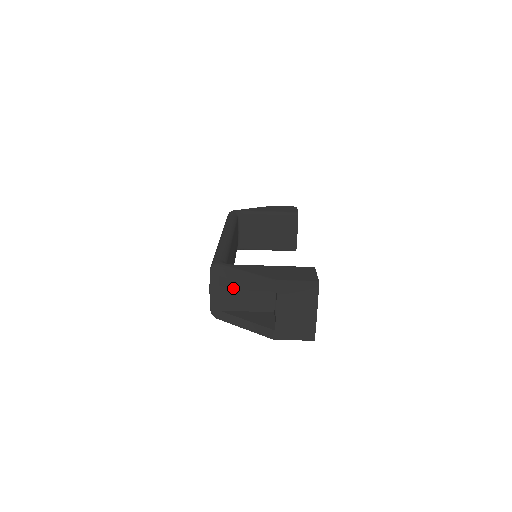
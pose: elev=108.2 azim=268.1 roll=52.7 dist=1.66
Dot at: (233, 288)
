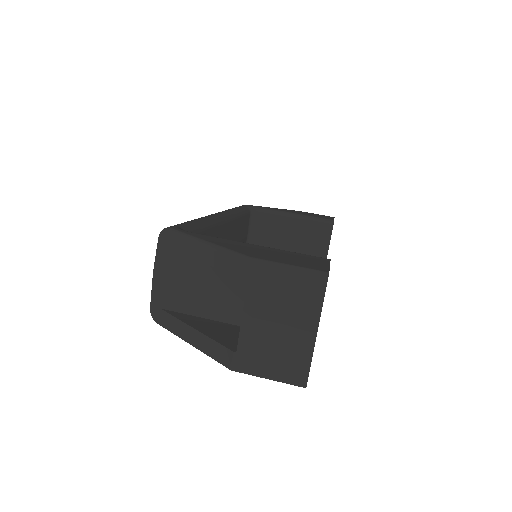
Dot at: (188, 273)
